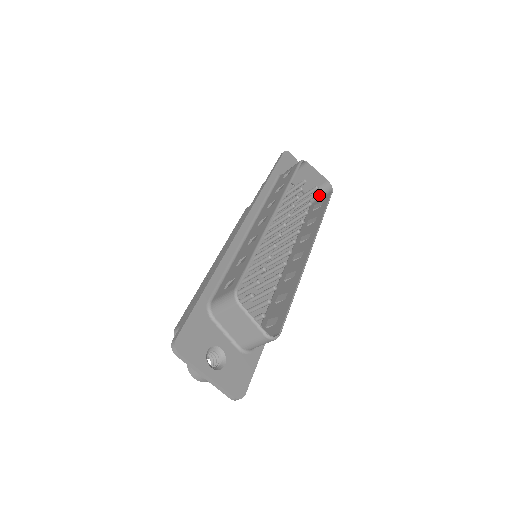
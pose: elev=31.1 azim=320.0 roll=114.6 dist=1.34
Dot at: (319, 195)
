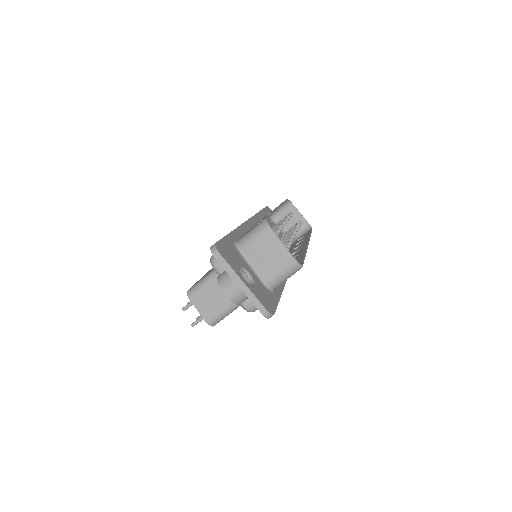
Dot at: (300, 235)
